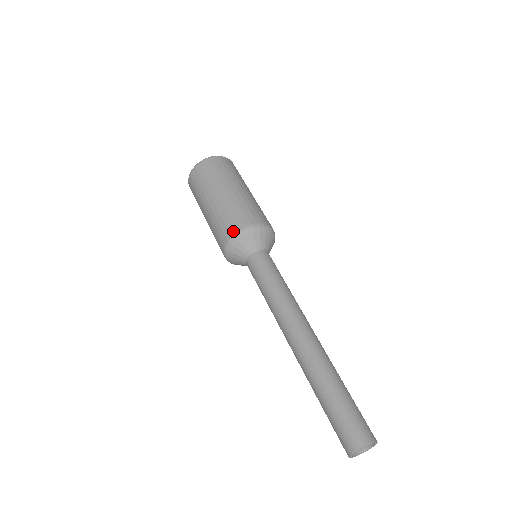
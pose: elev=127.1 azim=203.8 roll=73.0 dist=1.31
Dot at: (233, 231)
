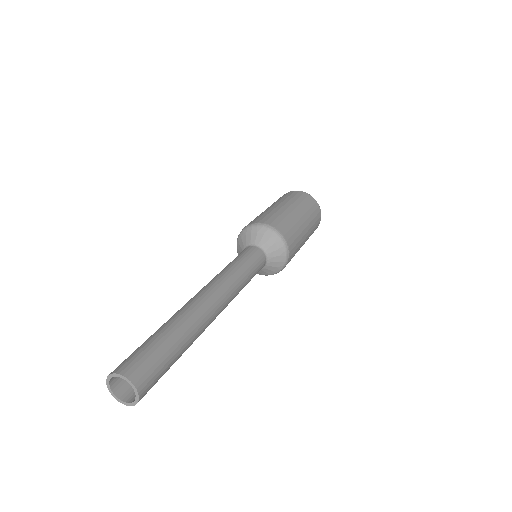
Dot at: occluded
